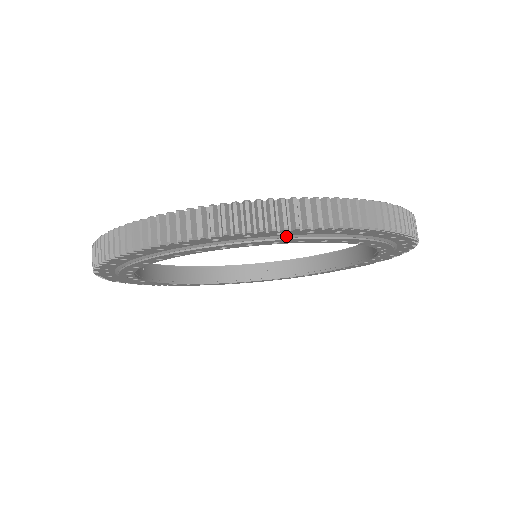
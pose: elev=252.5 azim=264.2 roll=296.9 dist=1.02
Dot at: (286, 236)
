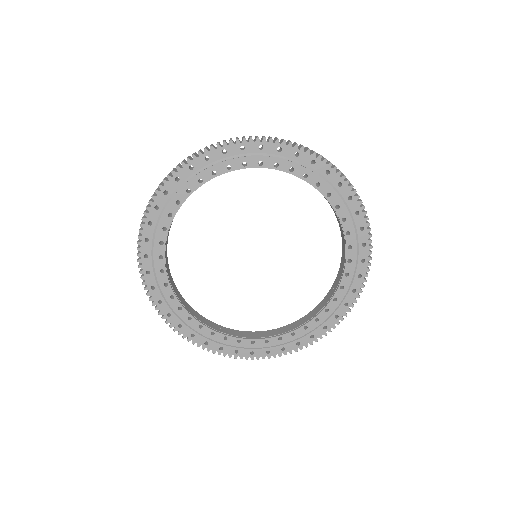
Dot at: (174, 193)
